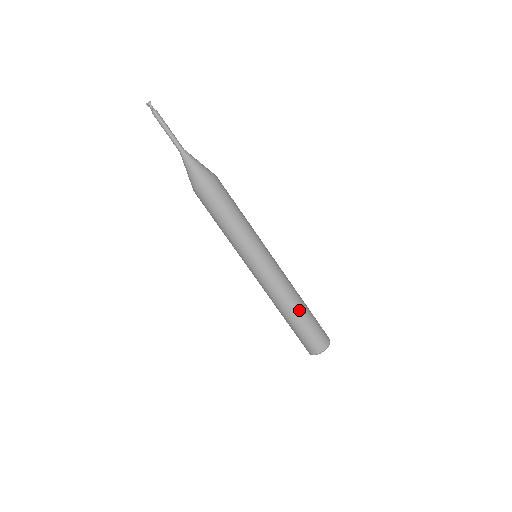
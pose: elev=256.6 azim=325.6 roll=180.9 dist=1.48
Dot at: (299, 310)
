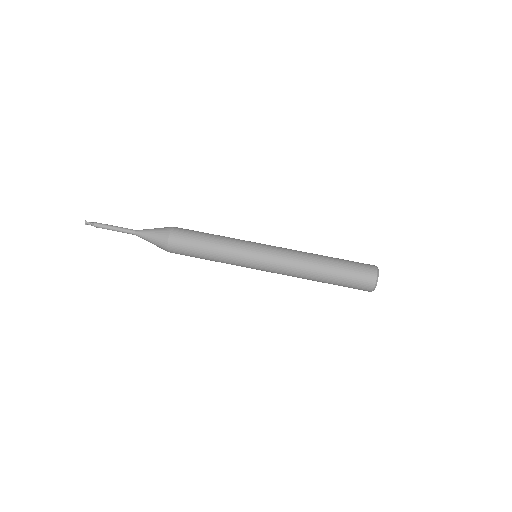
Dot at: (325, 268)
